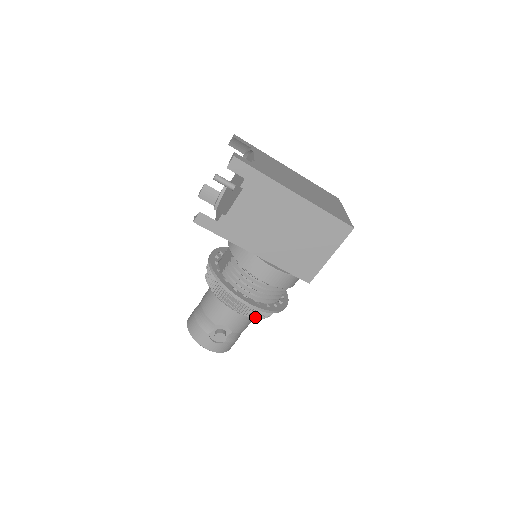
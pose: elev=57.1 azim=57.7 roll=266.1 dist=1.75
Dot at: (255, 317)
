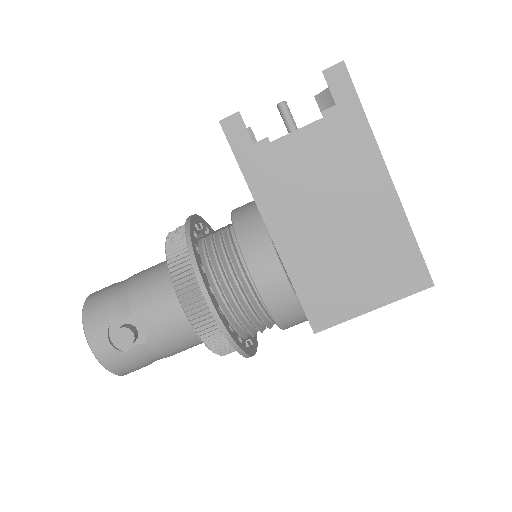
Dot at: (201, 335)
